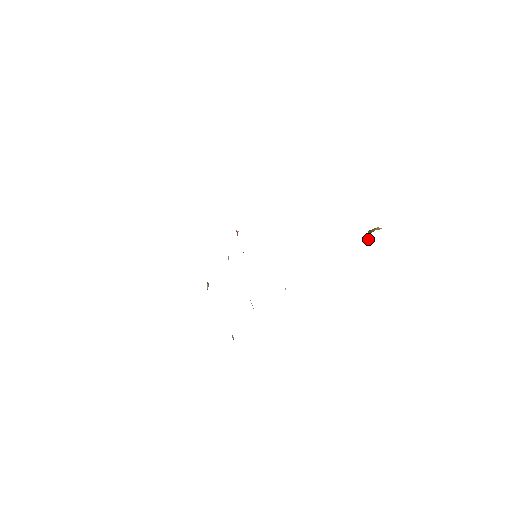
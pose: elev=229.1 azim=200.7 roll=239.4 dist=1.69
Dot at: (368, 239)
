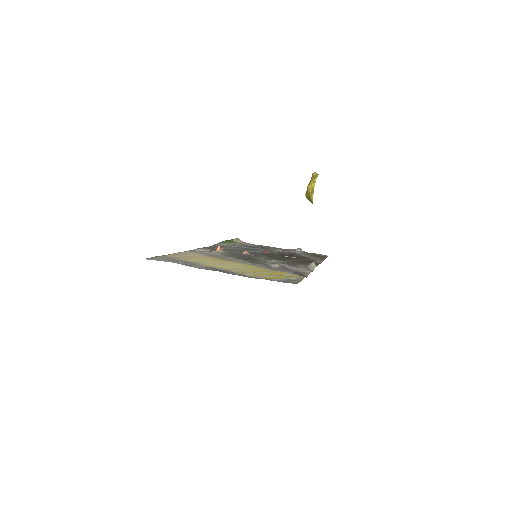
Dot at: occluded
